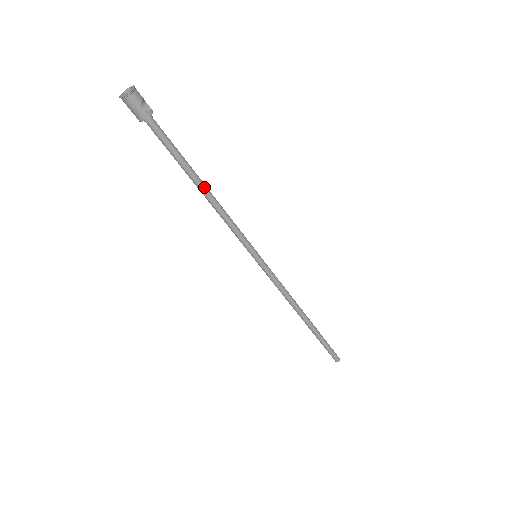
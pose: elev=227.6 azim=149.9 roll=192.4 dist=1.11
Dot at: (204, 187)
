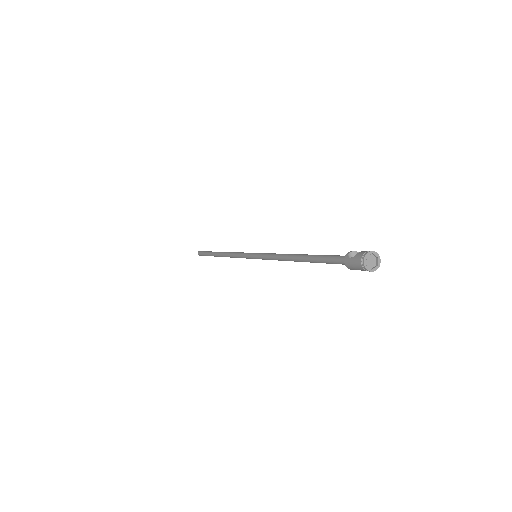
Dot at: (300, 261)
